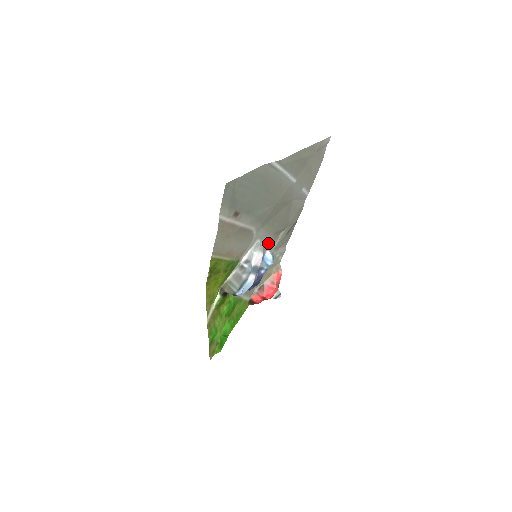
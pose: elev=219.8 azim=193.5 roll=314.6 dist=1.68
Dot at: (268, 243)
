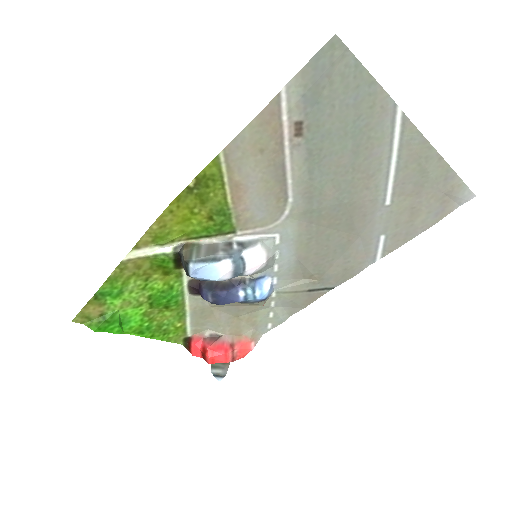
Dot at: (281, 267)
